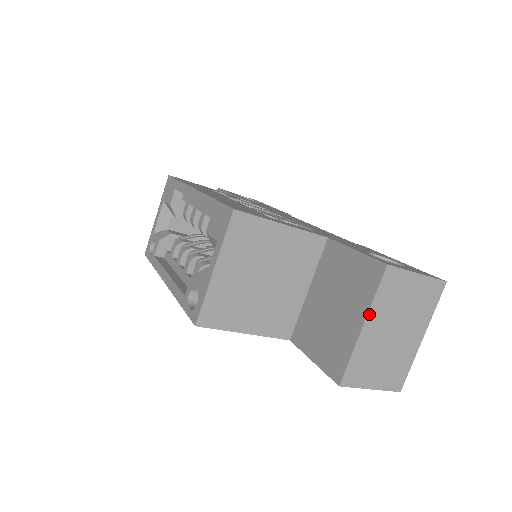
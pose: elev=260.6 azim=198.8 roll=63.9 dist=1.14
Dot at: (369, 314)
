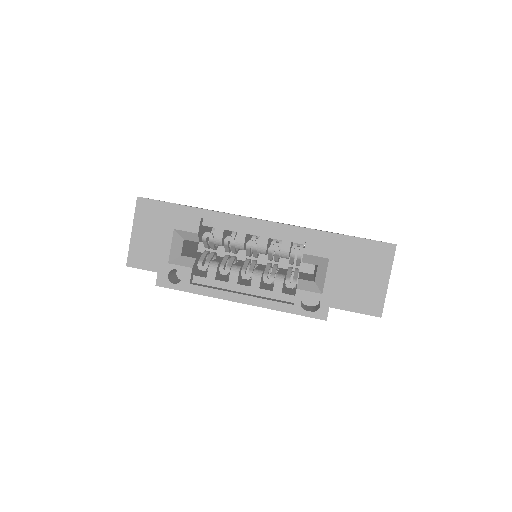
Dot at: (390, 273)
